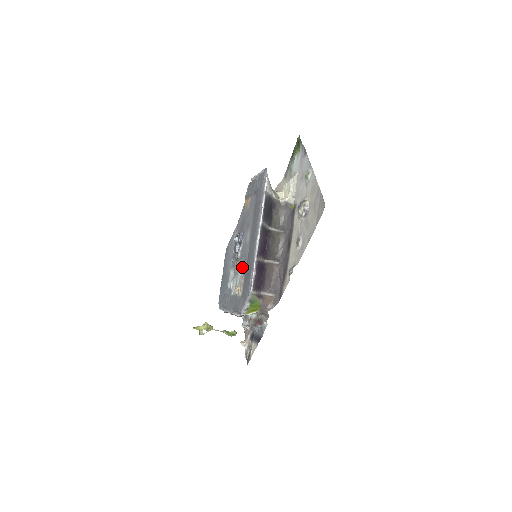
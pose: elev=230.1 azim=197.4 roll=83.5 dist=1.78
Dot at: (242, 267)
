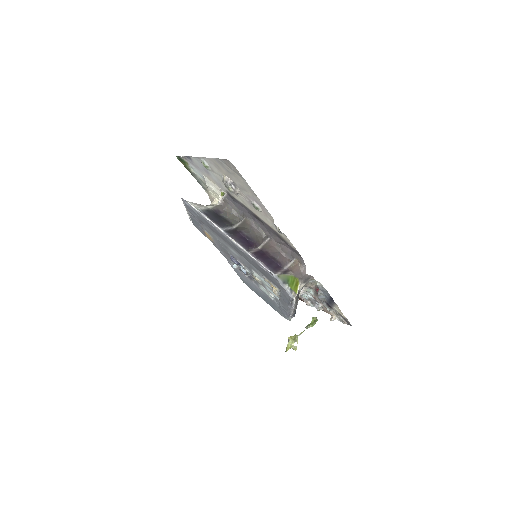
Dot at: (257, 274)
